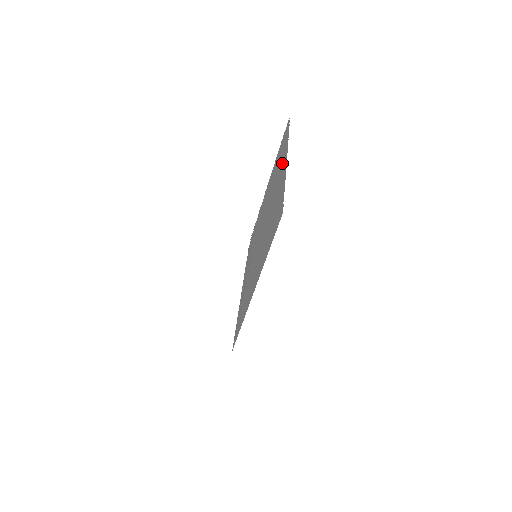
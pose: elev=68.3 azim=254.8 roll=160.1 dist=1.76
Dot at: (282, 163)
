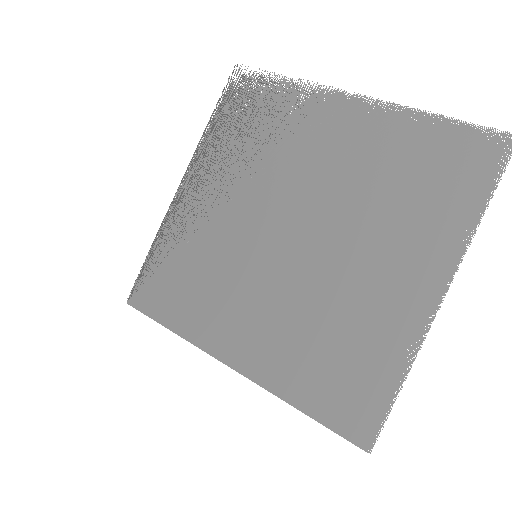
Dot at: (424, 257)
